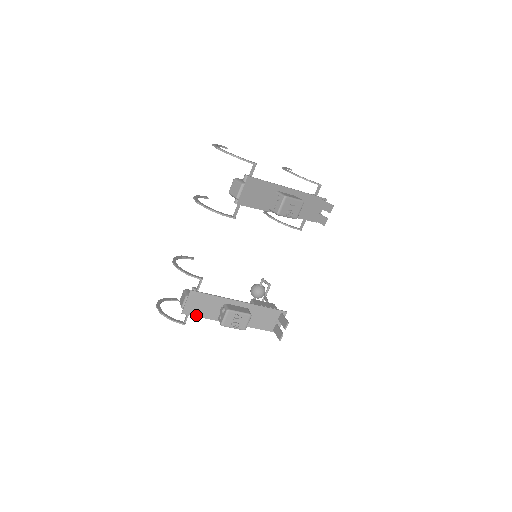
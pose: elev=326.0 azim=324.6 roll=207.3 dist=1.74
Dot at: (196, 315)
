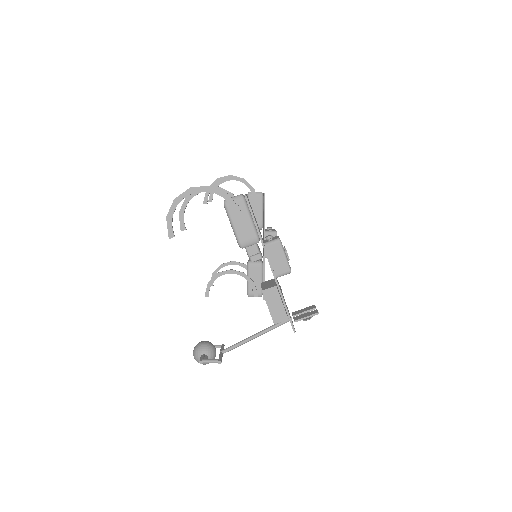
Dot at: (253, 214)
